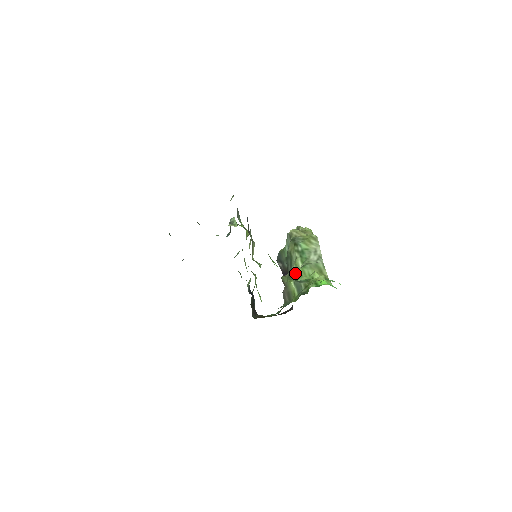
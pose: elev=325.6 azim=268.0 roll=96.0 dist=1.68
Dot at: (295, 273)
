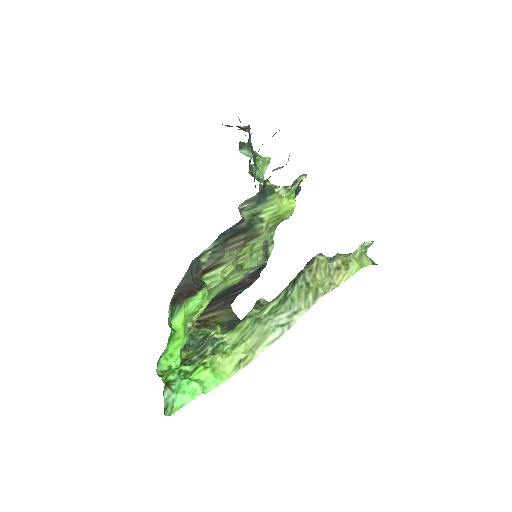
Dot at: (243, 320)
